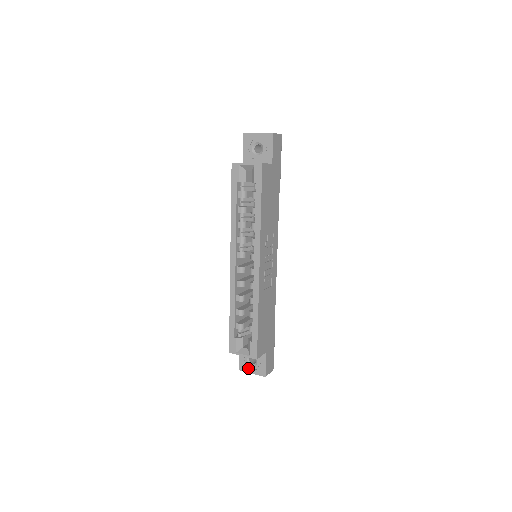
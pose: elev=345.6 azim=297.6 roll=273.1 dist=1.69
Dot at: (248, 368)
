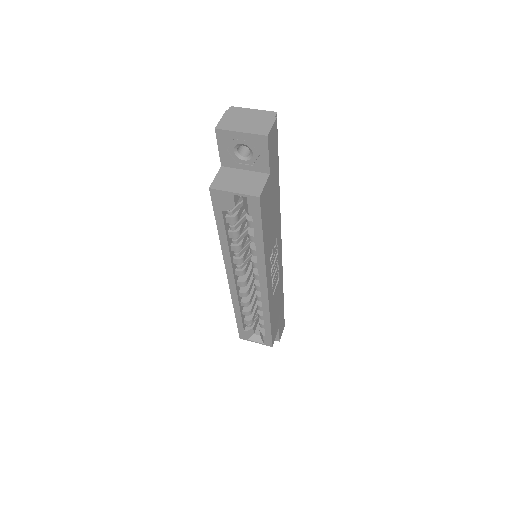
Dot at: occluded
